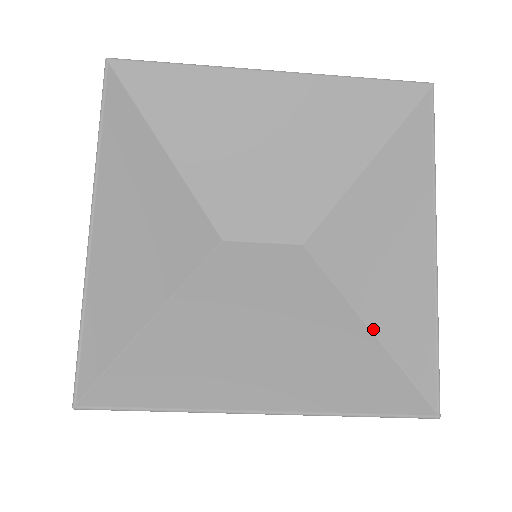
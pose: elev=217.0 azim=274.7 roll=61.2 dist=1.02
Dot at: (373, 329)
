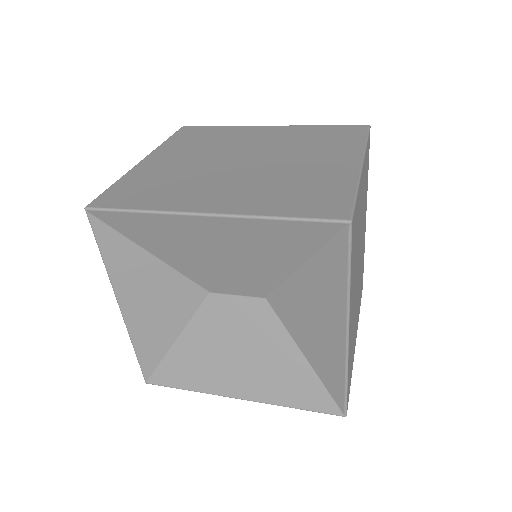
Dot at: (310, 363)
